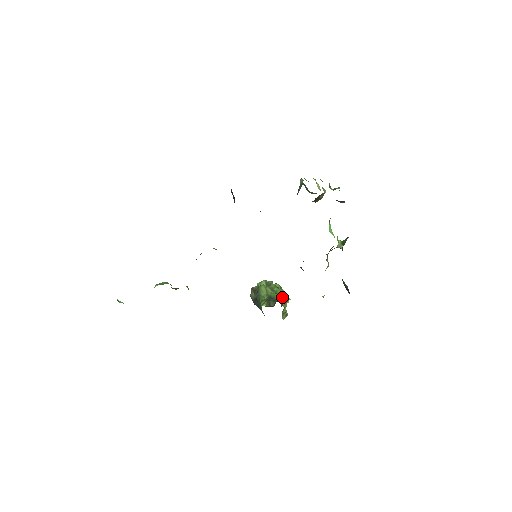
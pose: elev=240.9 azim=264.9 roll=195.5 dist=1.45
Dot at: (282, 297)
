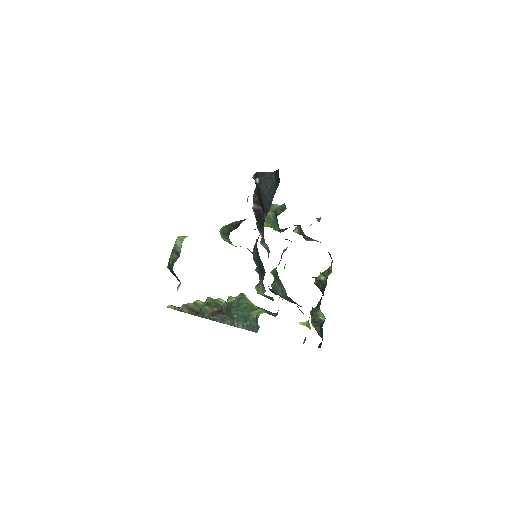
Dot at: occluded
